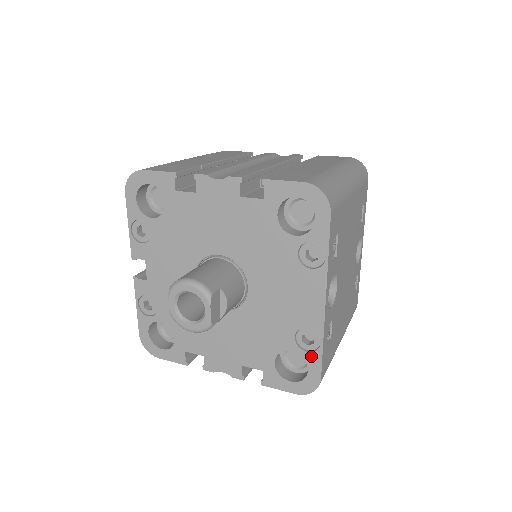
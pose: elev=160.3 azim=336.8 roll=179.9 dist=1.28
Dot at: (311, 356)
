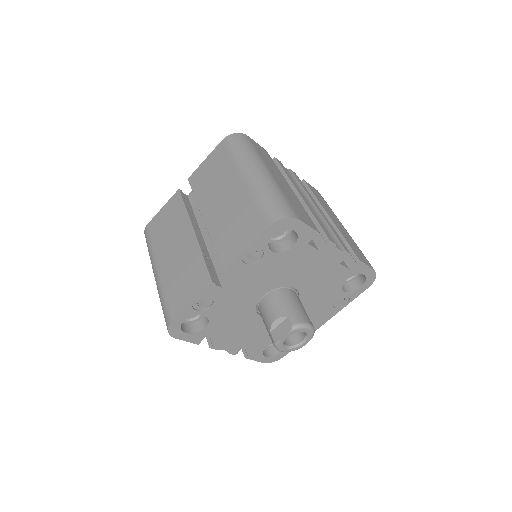
Dot at: occluded
